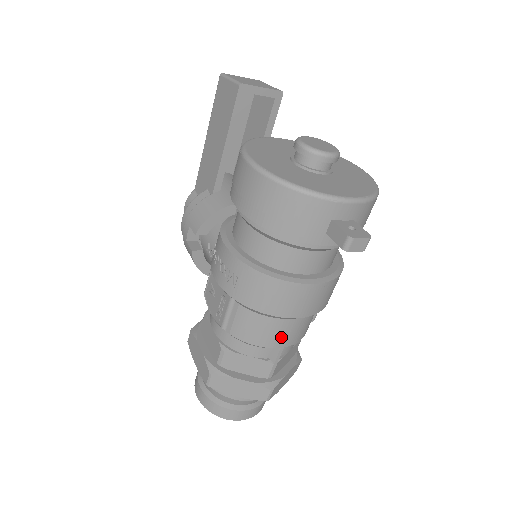
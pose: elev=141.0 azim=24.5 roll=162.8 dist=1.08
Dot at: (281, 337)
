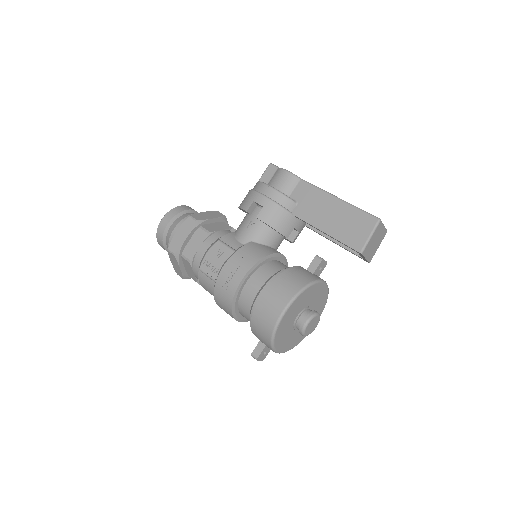
Dot at: occluded
